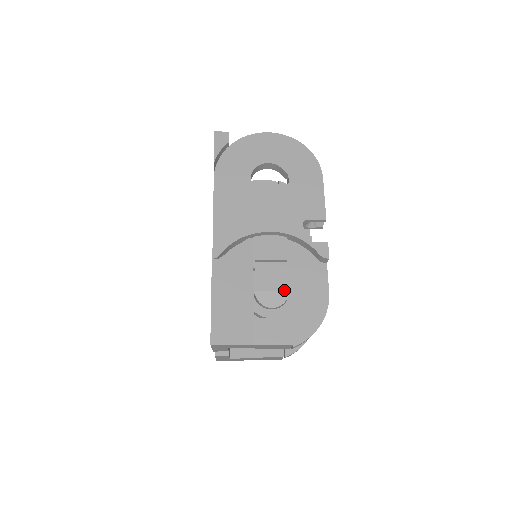
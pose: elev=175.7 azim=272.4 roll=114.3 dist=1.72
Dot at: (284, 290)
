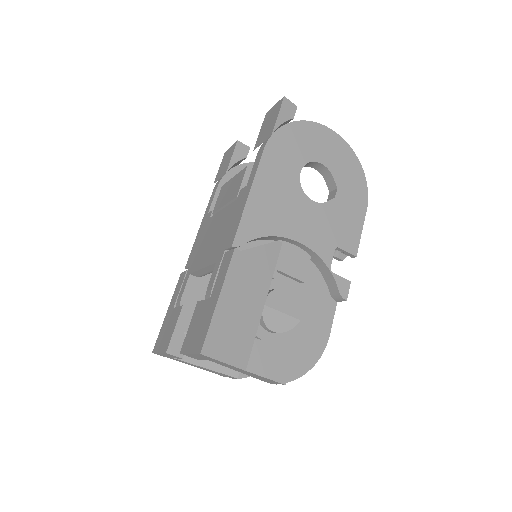
Dot at: (294, 317)
